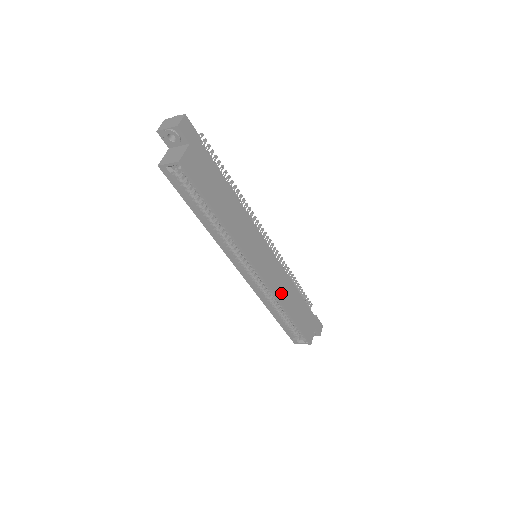
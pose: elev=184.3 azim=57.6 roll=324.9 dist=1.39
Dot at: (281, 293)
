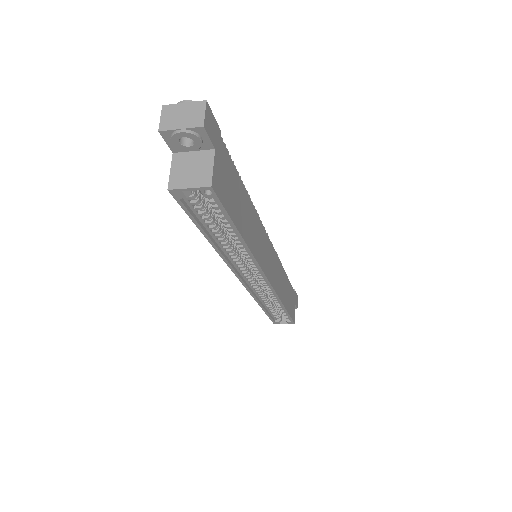
Dot at: (280, 289)
